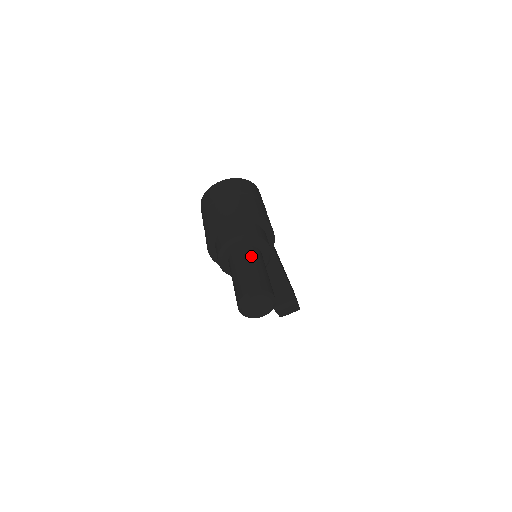
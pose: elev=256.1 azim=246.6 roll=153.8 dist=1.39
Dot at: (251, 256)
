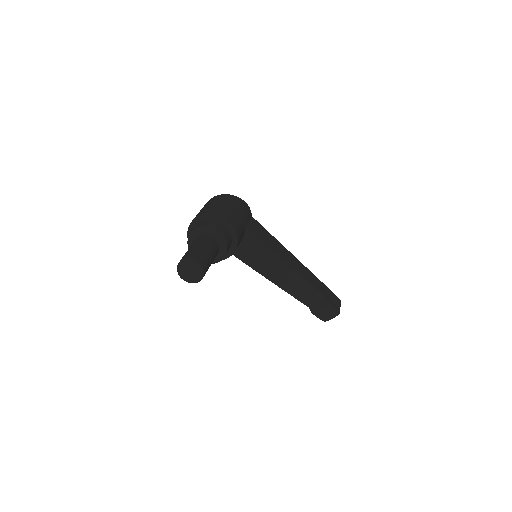
Dot at: (199, 241)
